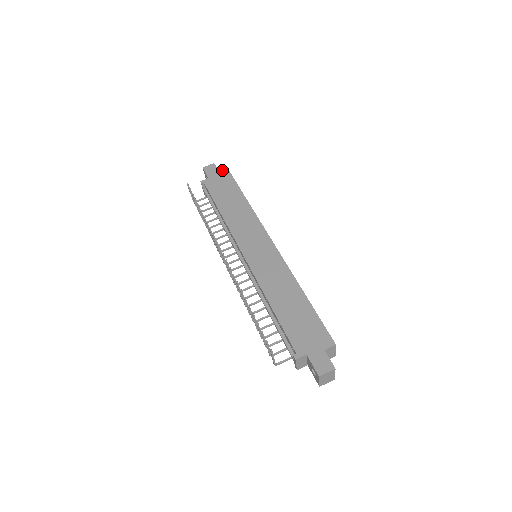
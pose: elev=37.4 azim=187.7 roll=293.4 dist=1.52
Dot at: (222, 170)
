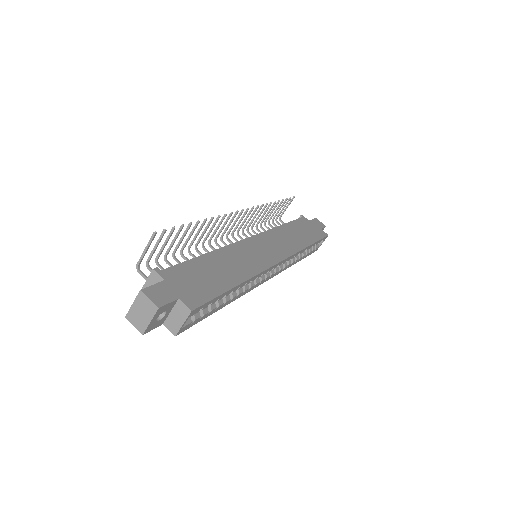
Dot at: occluded
